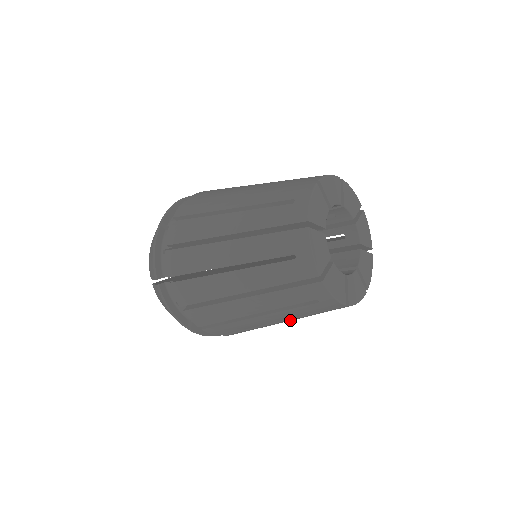
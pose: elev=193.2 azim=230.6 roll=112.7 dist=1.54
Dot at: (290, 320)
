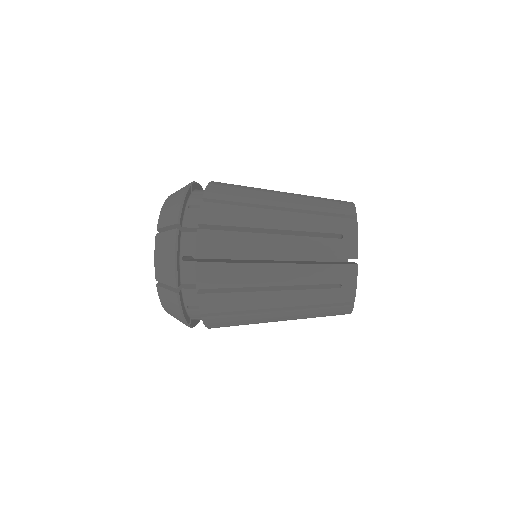
Dot at: occluded
